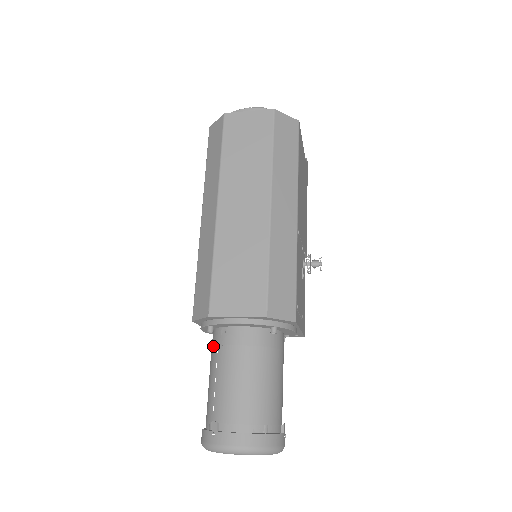
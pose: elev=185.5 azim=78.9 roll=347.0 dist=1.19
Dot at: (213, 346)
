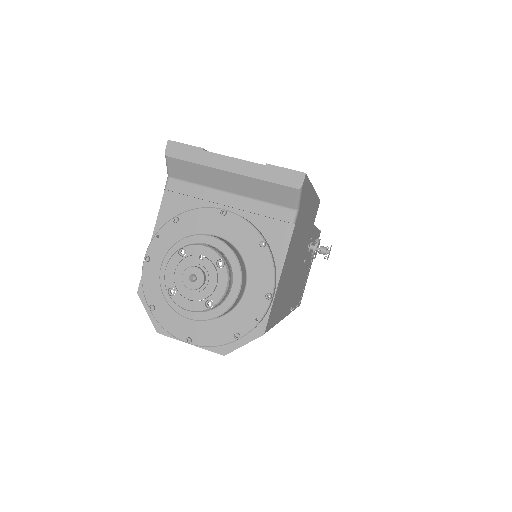
Dot at: occluded
